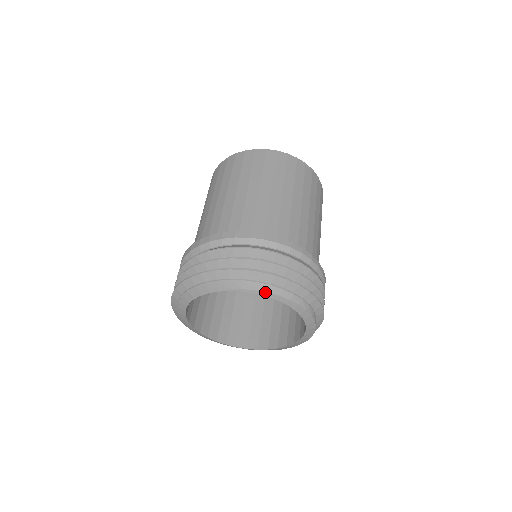
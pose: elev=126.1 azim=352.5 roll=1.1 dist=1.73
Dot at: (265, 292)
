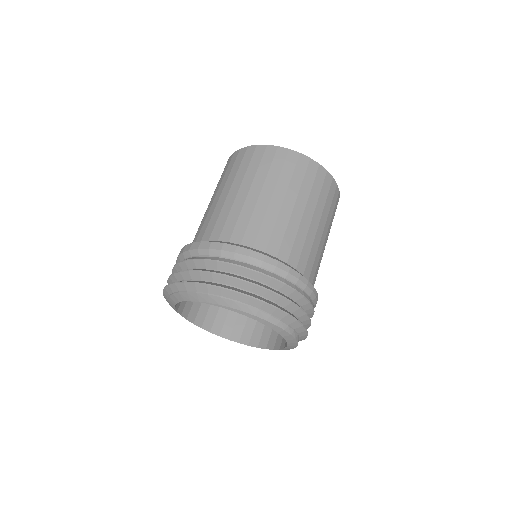
Dot at: (241, 311)
